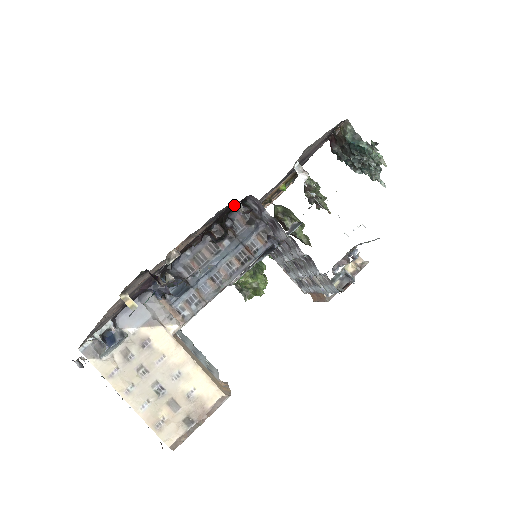
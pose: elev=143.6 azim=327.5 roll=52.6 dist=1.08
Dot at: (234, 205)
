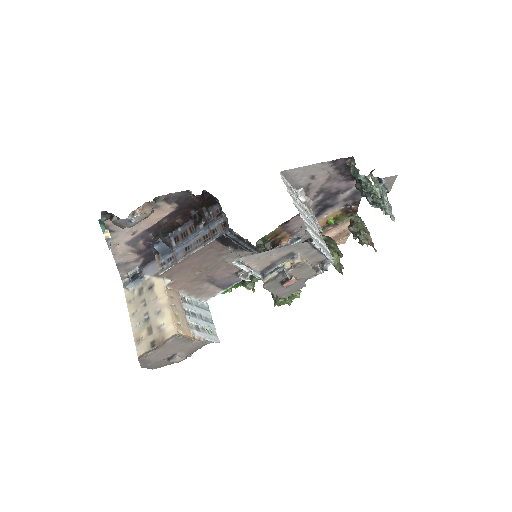
Dot at: occluded
